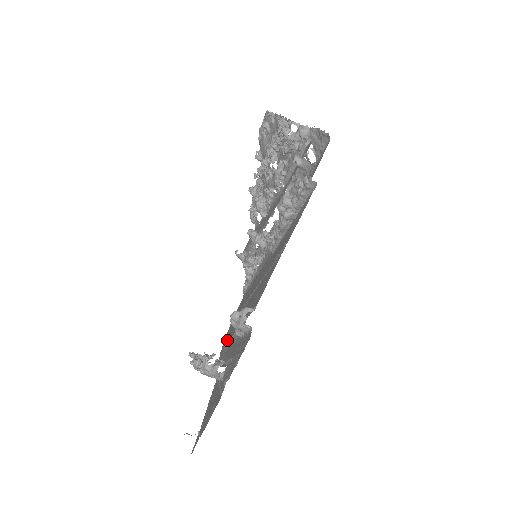
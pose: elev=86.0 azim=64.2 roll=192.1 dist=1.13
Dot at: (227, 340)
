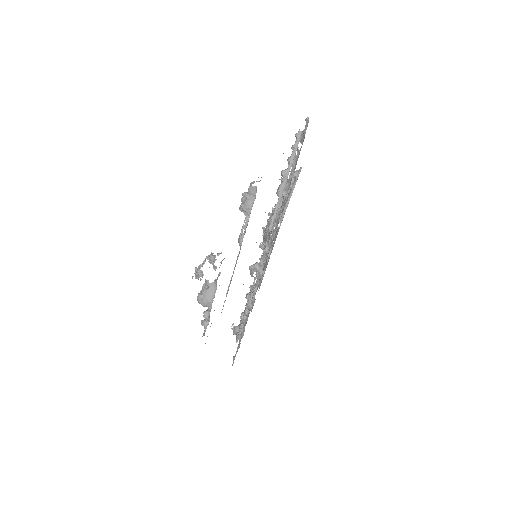
Dot at: occluded
